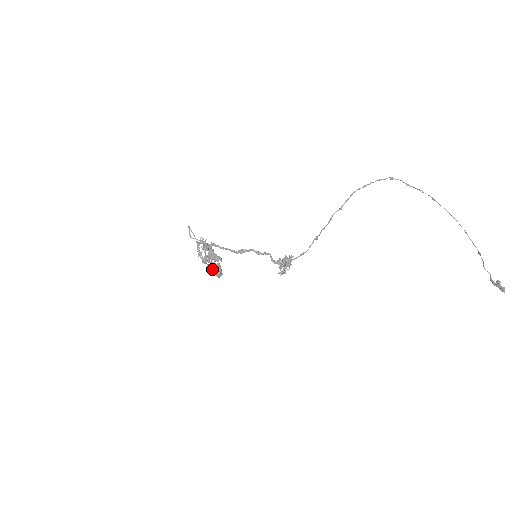
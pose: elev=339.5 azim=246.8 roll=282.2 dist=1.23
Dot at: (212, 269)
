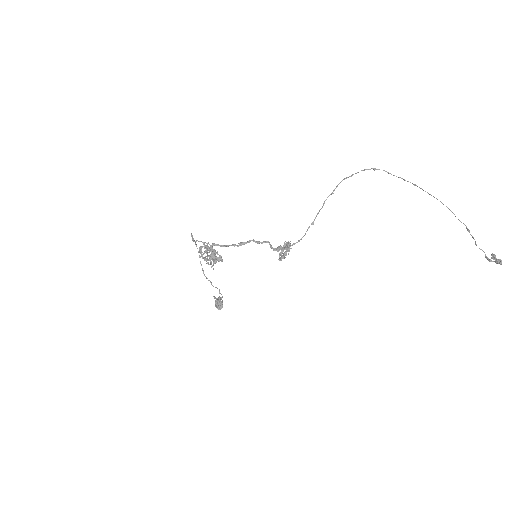
Dot at: (213, 268)
